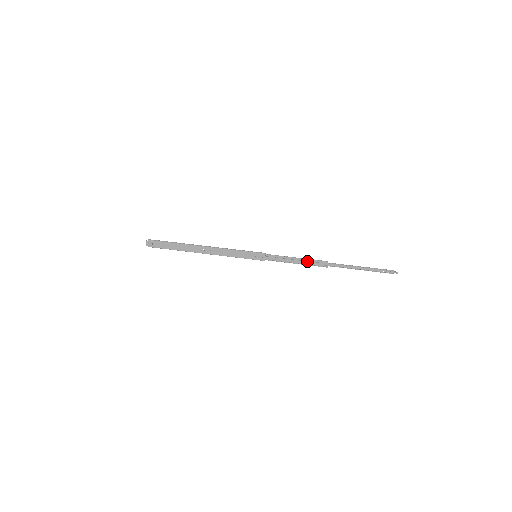
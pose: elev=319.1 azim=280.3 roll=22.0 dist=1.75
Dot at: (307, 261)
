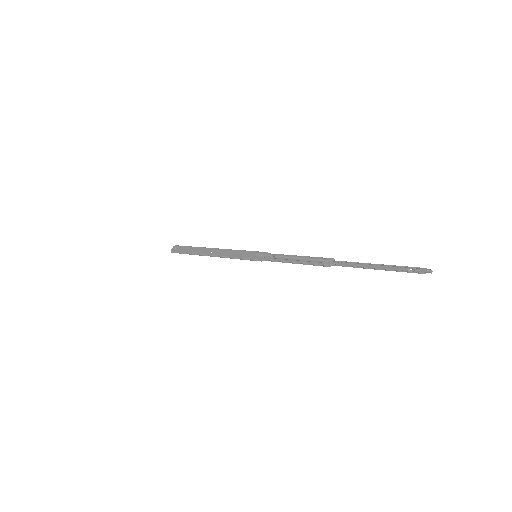
Dot at: (308, 259)
